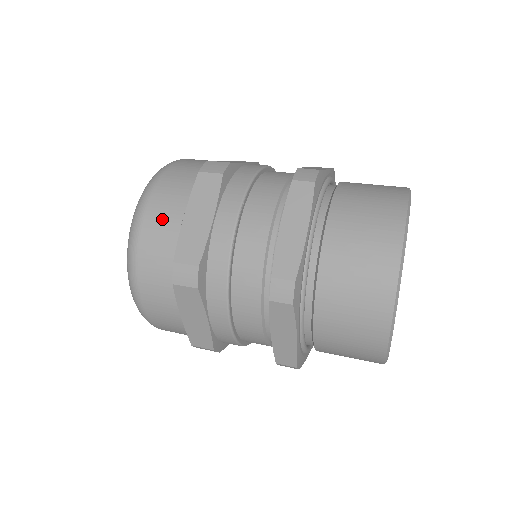
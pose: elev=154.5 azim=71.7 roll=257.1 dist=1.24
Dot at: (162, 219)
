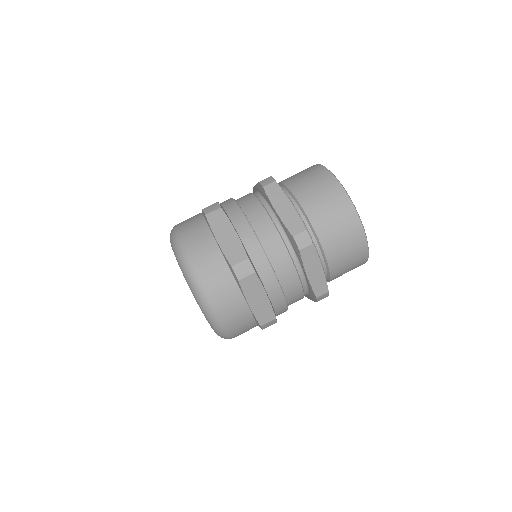
Dot at: occluded
